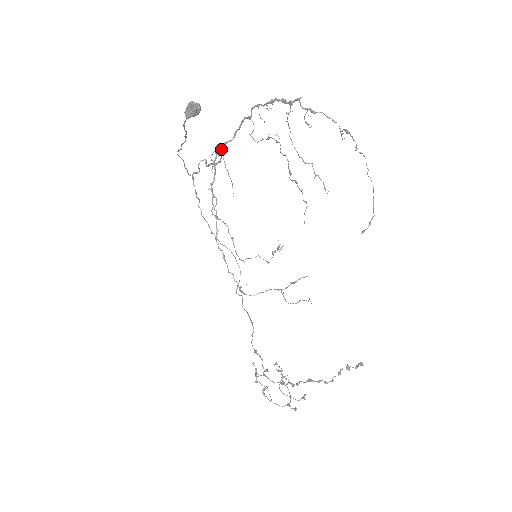
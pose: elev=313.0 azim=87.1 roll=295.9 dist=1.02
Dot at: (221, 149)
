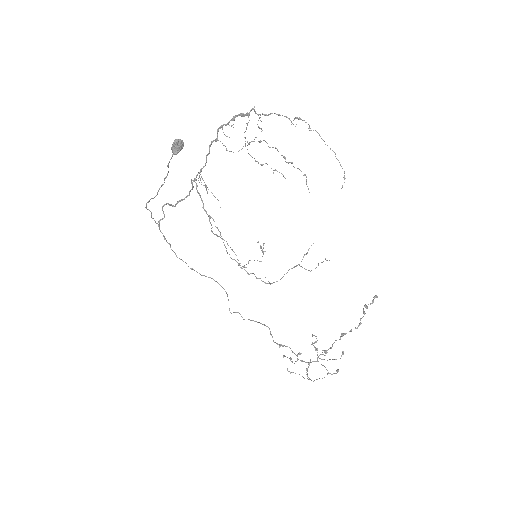
Dot at: occluded
